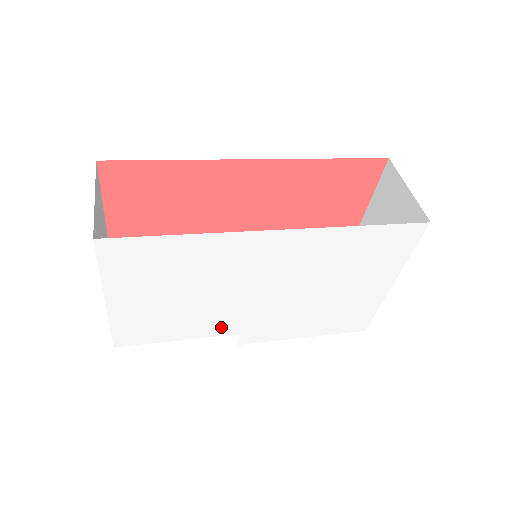
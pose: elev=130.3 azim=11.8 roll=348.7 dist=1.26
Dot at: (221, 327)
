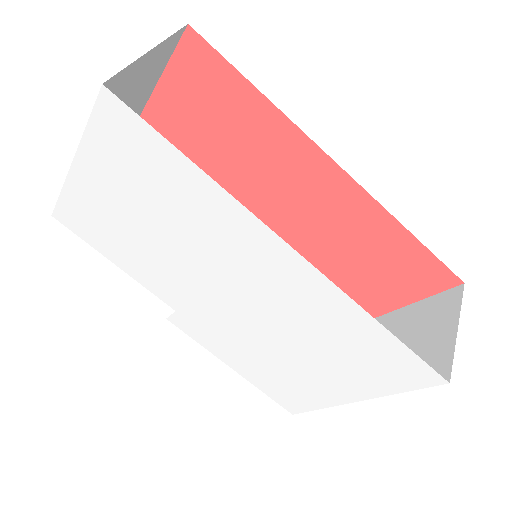
Dot at: (164, 289)
